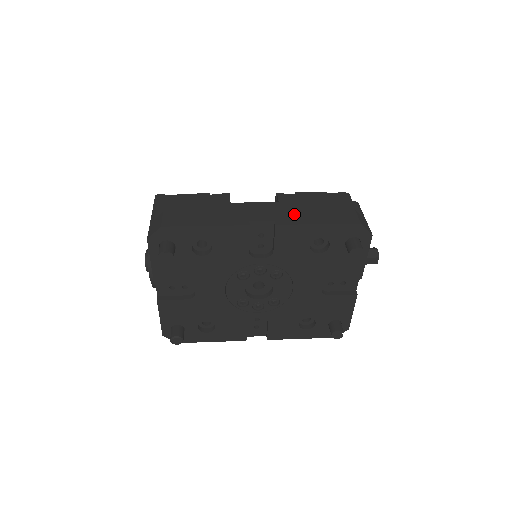
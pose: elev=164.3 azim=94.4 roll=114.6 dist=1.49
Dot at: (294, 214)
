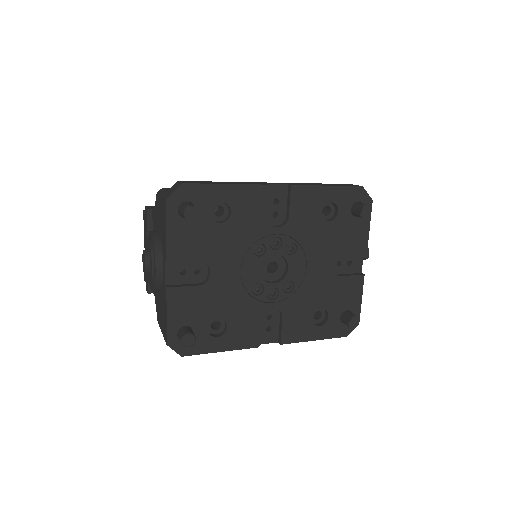
Dot at: (302, 183)
